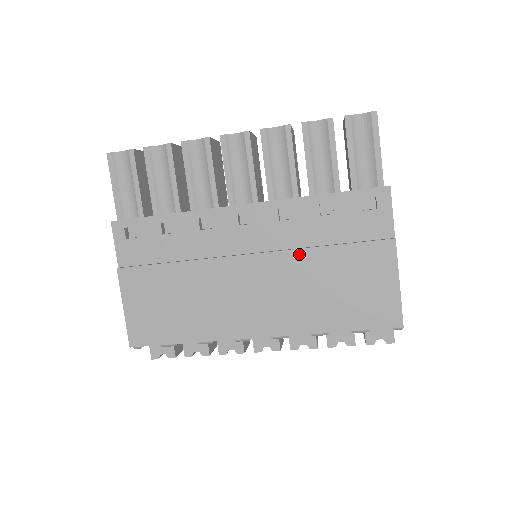
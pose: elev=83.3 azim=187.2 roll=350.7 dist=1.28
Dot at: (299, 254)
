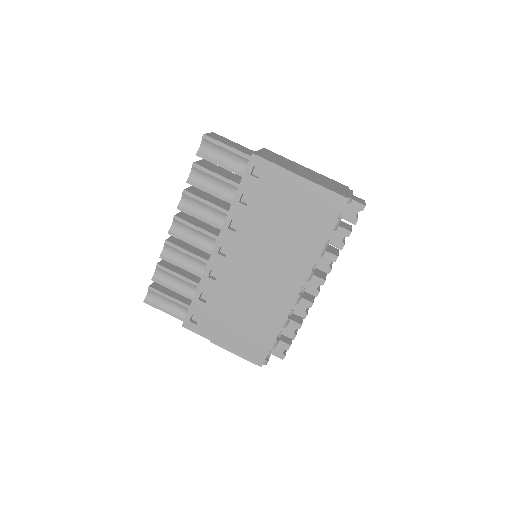
Dot at: (262, 233)
